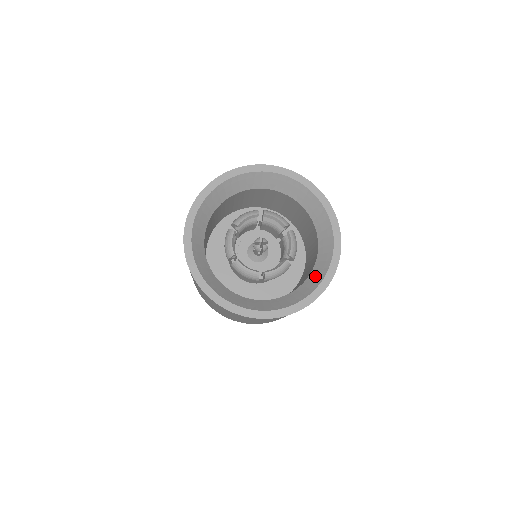
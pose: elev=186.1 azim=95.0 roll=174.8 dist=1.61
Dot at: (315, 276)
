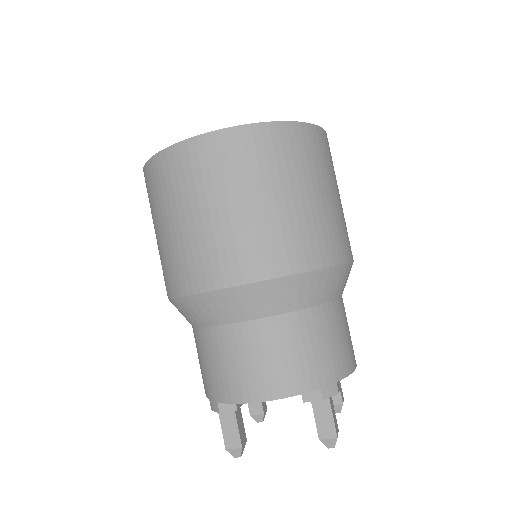
Dot at: occluded
